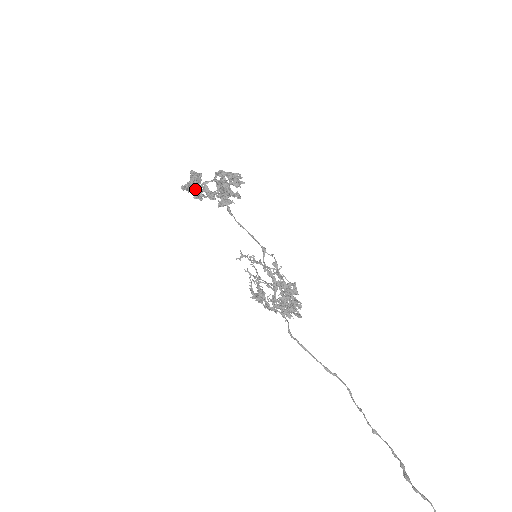
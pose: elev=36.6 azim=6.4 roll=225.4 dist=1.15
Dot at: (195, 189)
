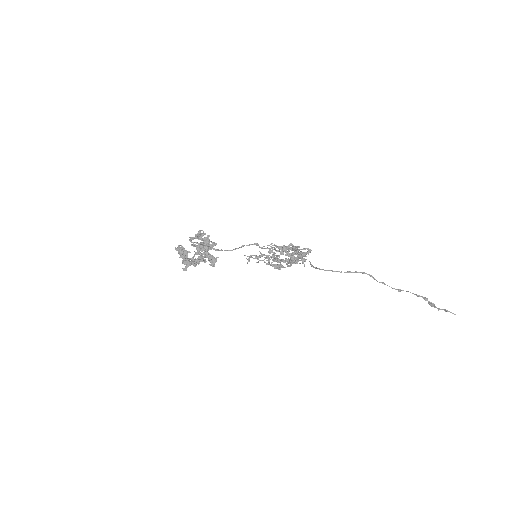
Dot at: (190, 263)
